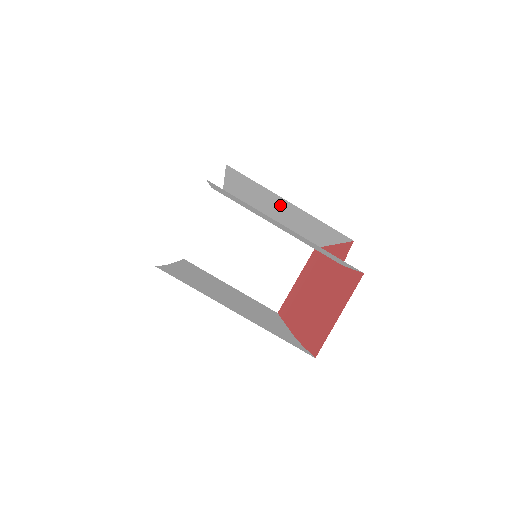
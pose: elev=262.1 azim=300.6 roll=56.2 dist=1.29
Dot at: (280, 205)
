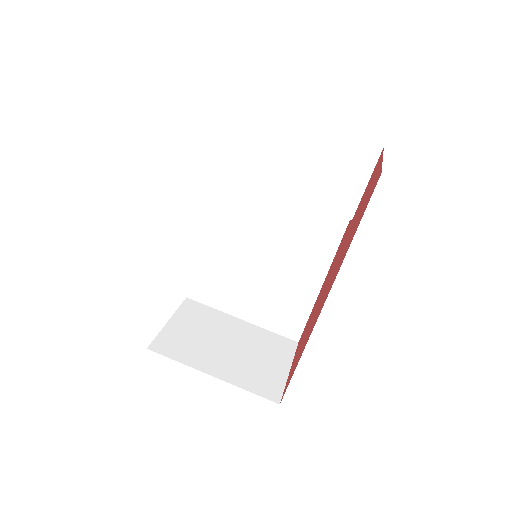
Dot at: (268, 221)
